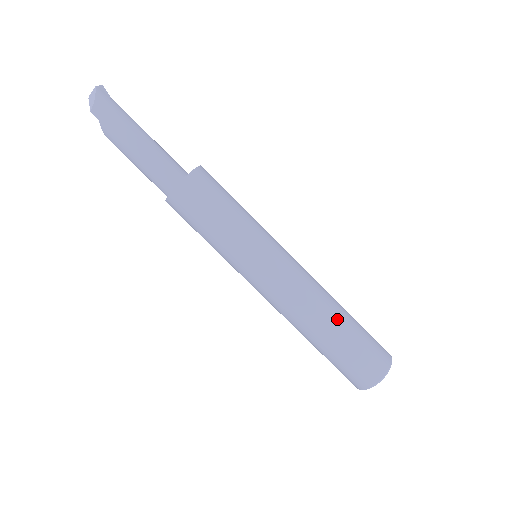
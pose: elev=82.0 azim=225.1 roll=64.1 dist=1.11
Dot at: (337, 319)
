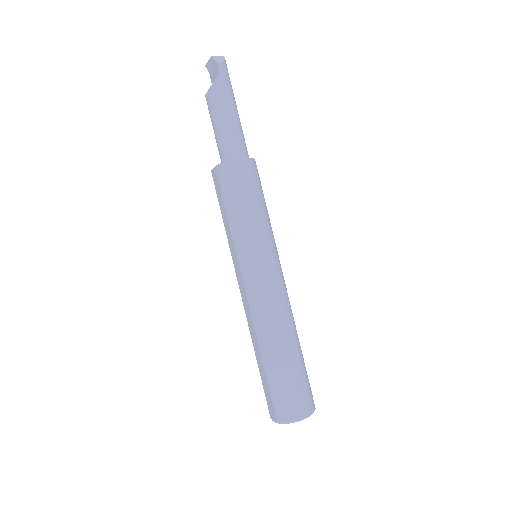
Dot at: occluded
